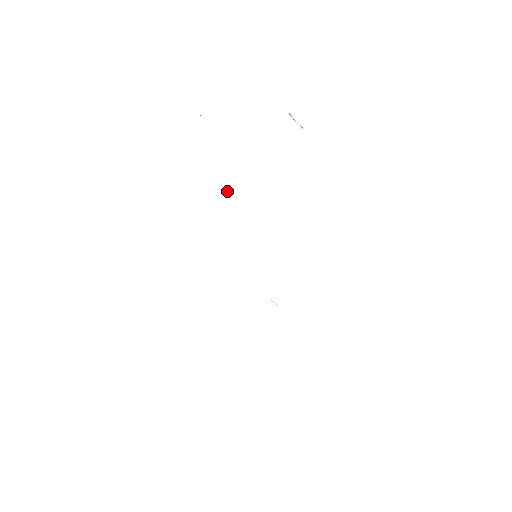
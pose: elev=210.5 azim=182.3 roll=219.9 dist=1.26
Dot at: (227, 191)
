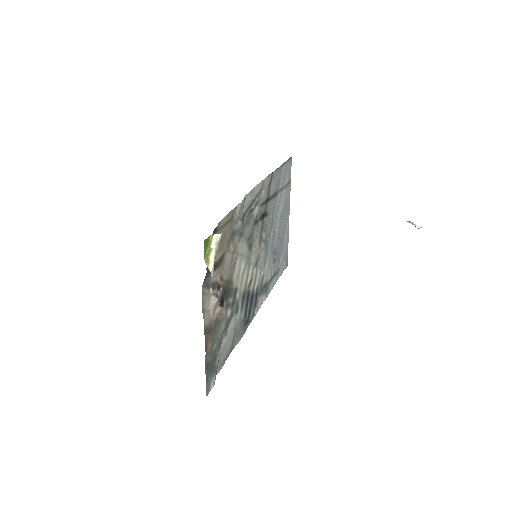
Dot at: (233, 249)
